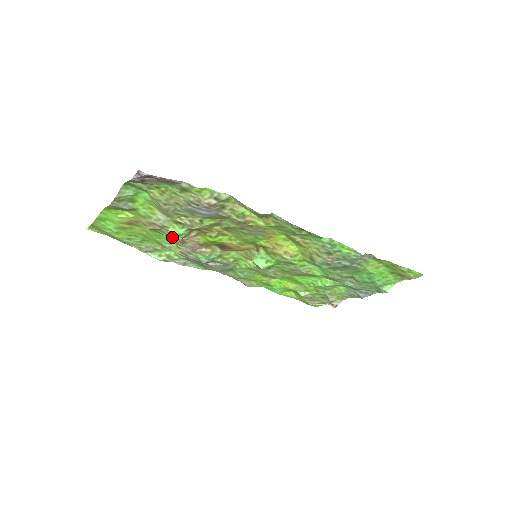
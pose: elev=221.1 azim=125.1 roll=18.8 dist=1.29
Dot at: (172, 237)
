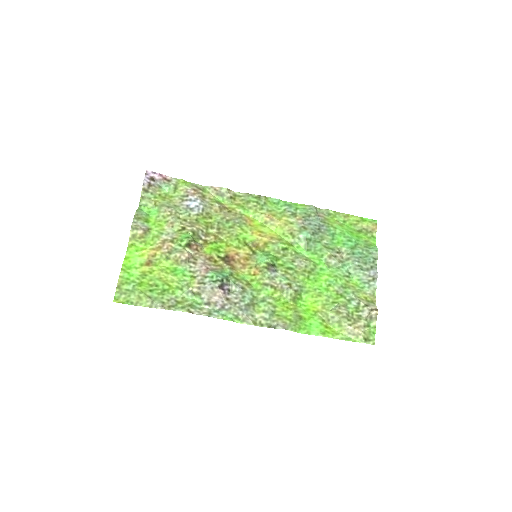
Dot at: (183, 249)
